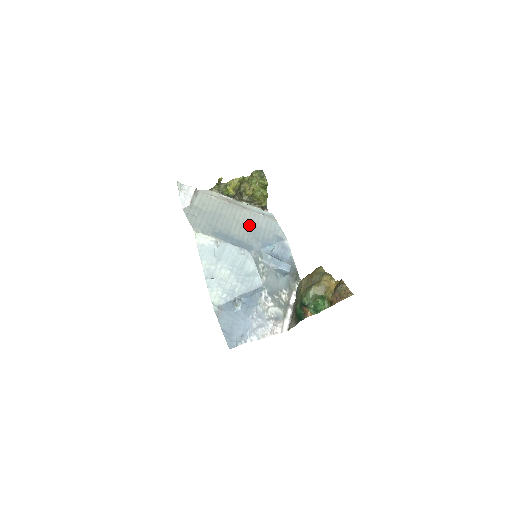
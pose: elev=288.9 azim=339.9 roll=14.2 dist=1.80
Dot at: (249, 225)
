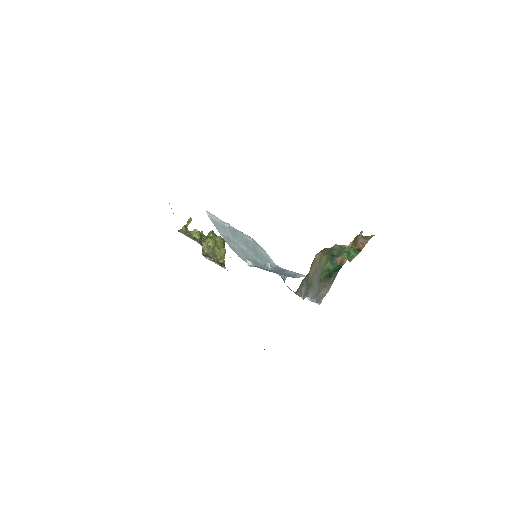
Dot at: occluded
